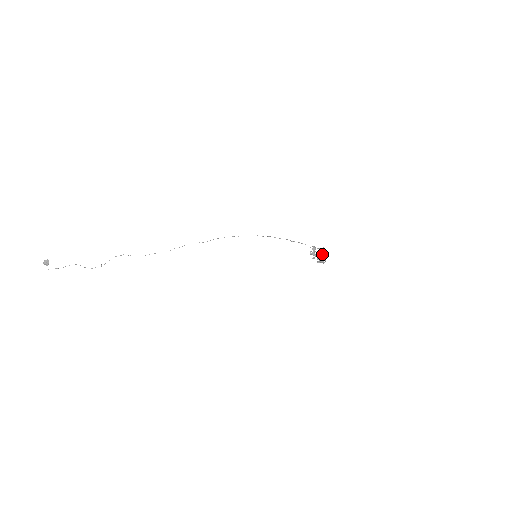
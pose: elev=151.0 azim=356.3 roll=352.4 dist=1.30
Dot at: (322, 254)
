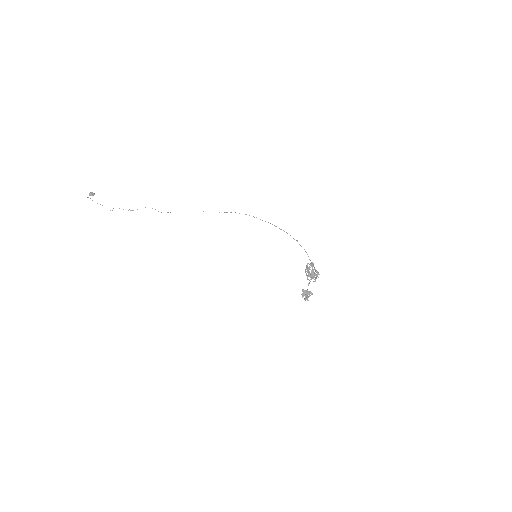
Dot at: (315, 273)
